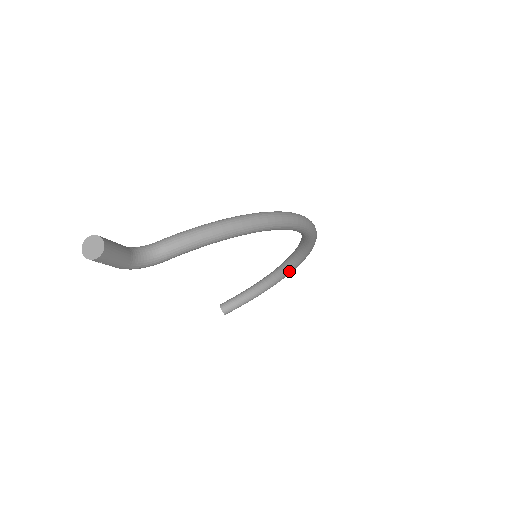
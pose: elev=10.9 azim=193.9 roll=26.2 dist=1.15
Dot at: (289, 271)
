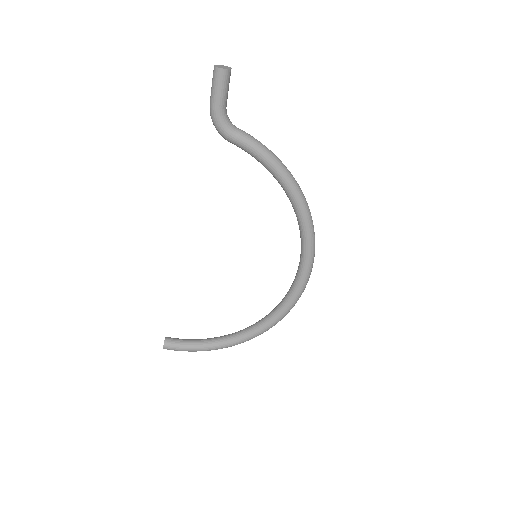
Dot at: (252, 332)
